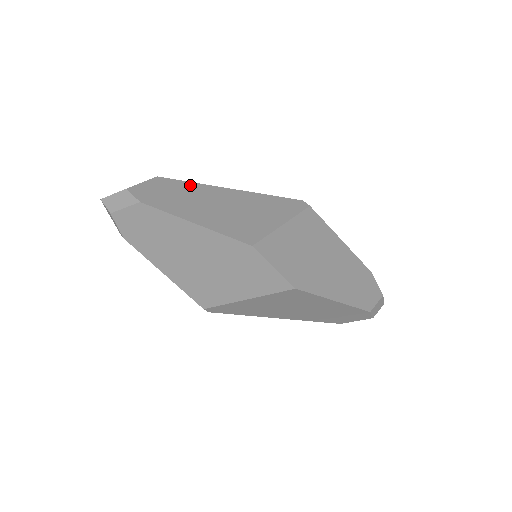
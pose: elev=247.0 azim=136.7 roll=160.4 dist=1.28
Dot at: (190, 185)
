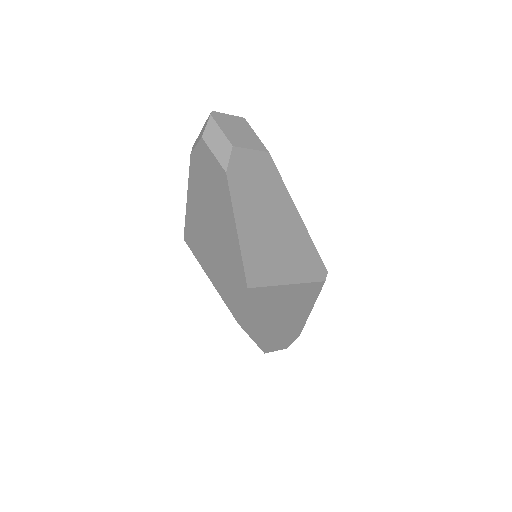
Dot at: (280, 186)
